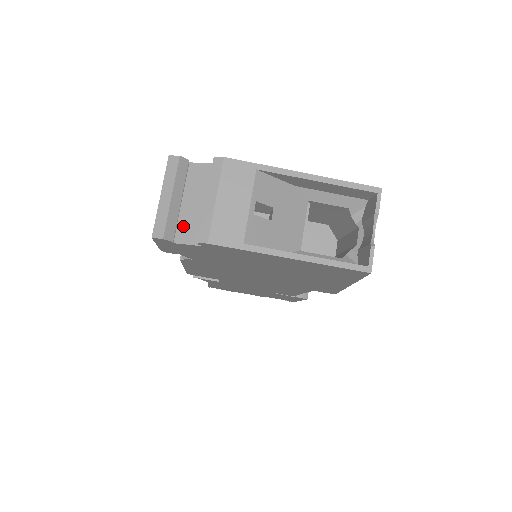
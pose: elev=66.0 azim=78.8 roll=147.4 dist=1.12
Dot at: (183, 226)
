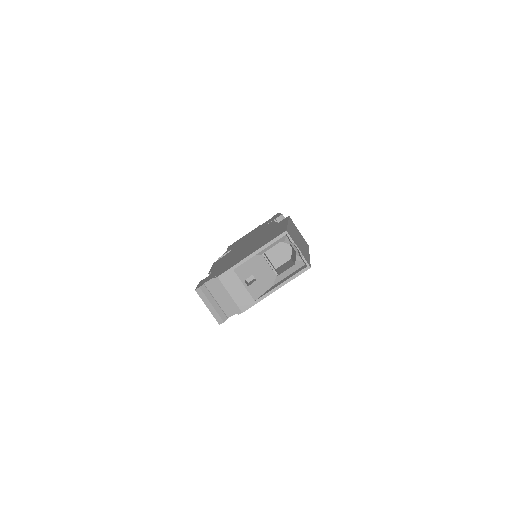
Dot at: (226, 309)
